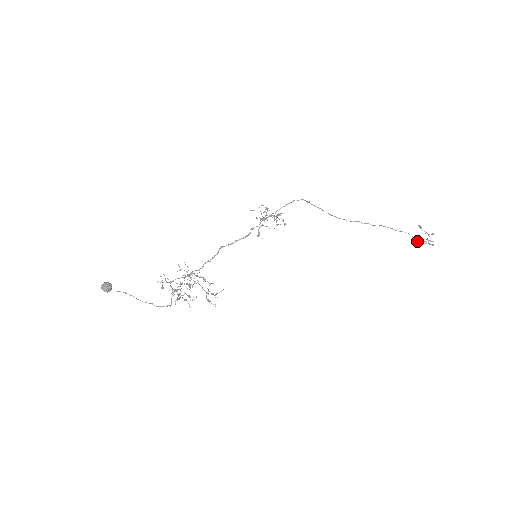
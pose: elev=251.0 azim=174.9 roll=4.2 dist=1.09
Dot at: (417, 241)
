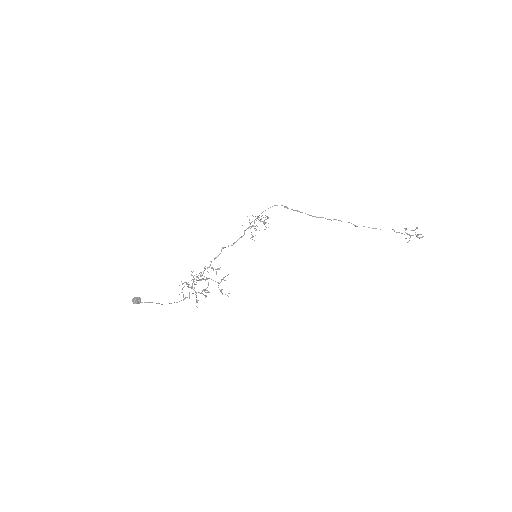
Dot at: (406, 238)
